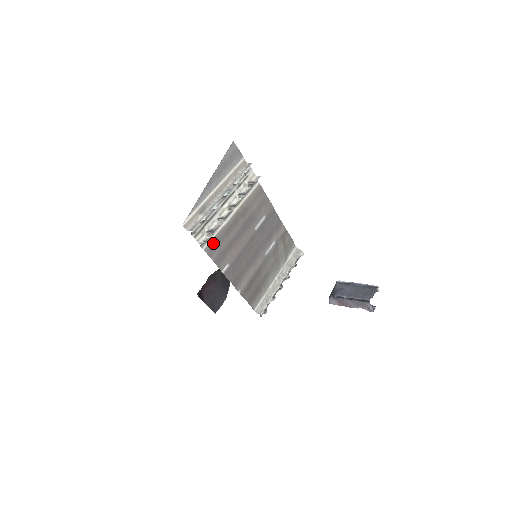
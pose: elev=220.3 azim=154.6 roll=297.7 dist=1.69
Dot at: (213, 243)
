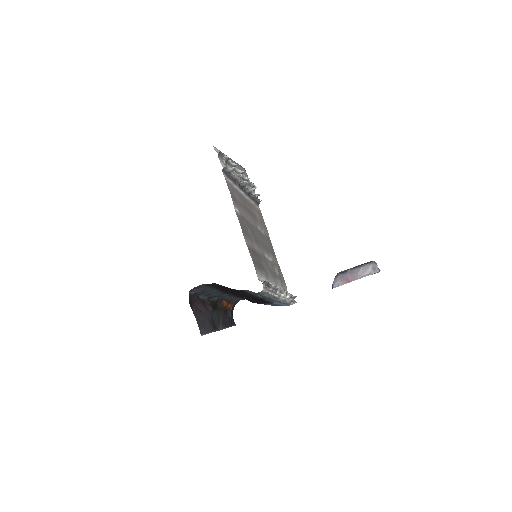
Dot at: (230, 184)
